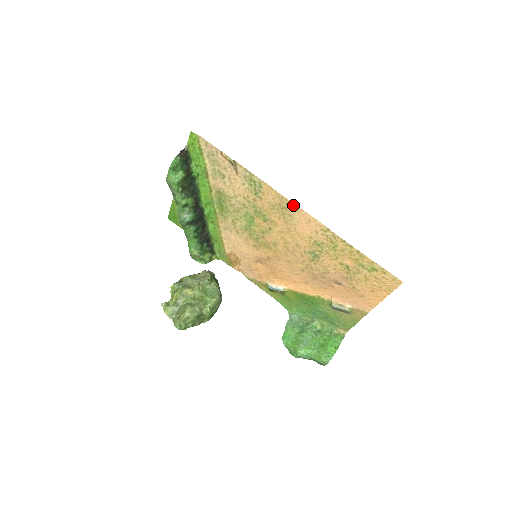
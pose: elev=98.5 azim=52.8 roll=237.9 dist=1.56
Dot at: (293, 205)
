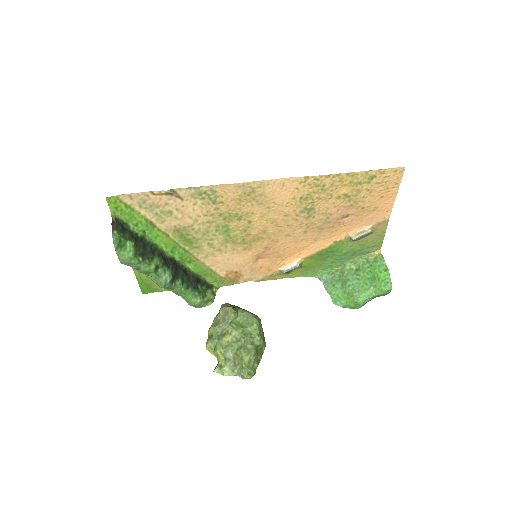
Dot at: (258, 183)
